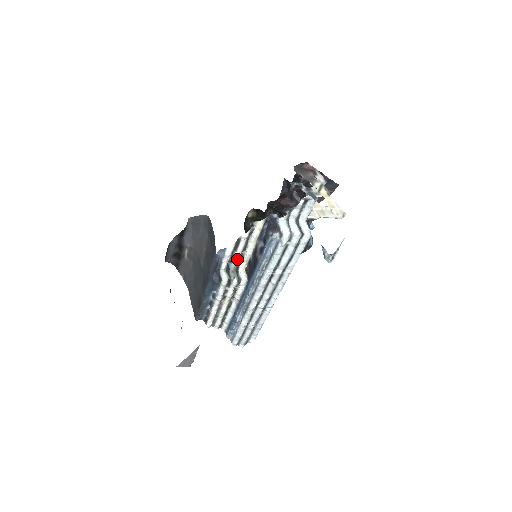
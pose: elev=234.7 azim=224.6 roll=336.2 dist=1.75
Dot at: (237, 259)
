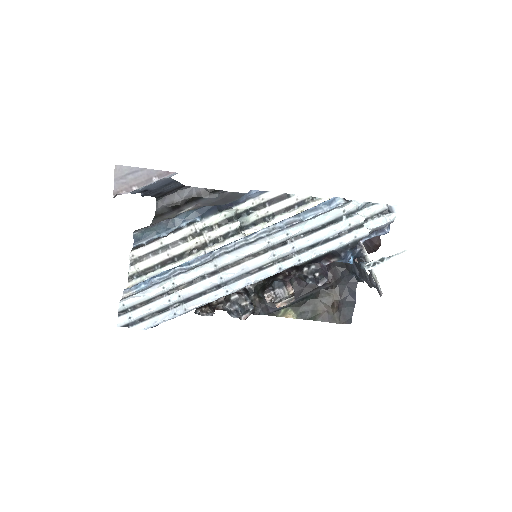
Dot at: (260, 214)
